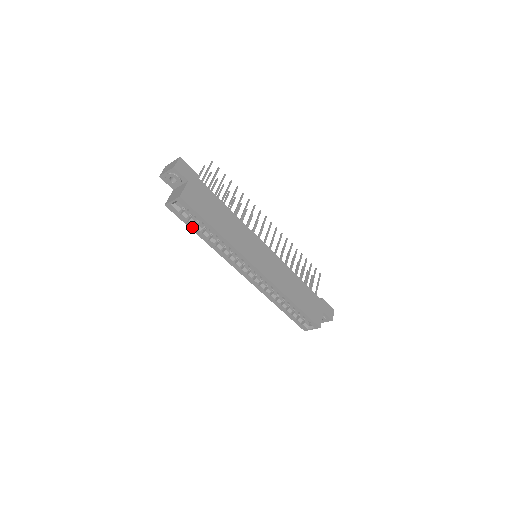
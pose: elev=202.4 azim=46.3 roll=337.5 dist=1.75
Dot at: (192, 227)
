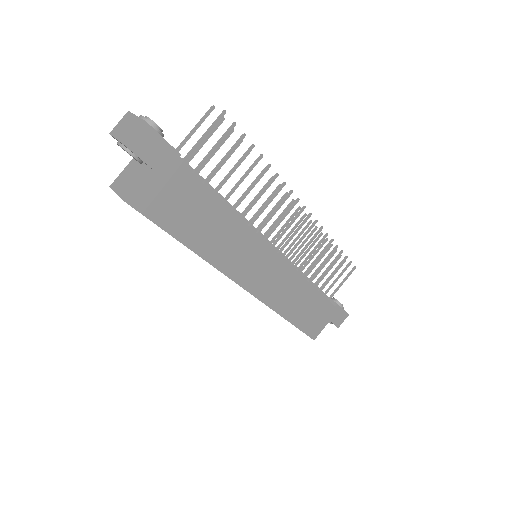
Dot at: occluded
